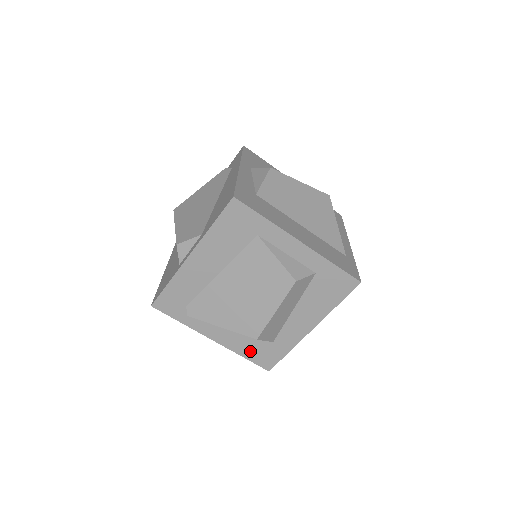
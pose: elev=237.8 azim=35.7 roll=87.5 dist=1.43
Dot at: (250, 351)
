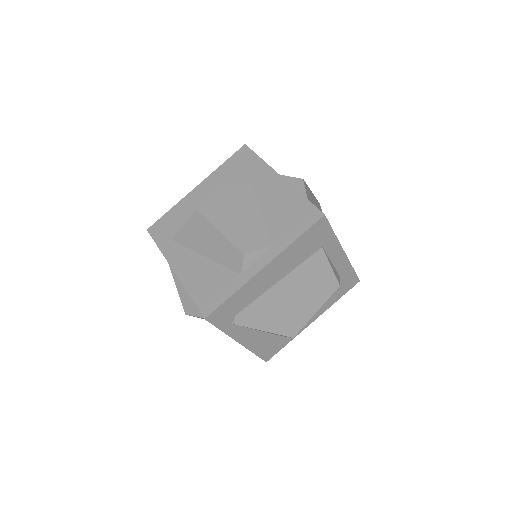
Dot at: (262, 347)
